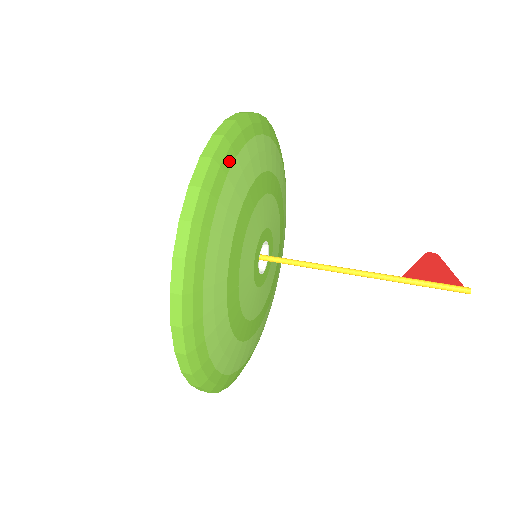
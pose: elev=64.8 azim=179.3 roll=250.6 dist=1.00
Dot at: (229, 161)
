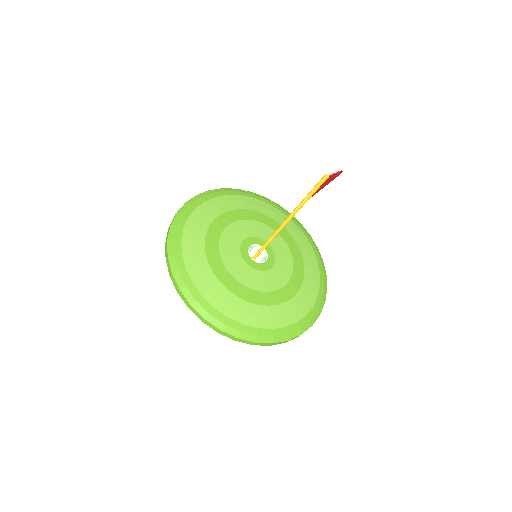
Dot at: (183, 221)
